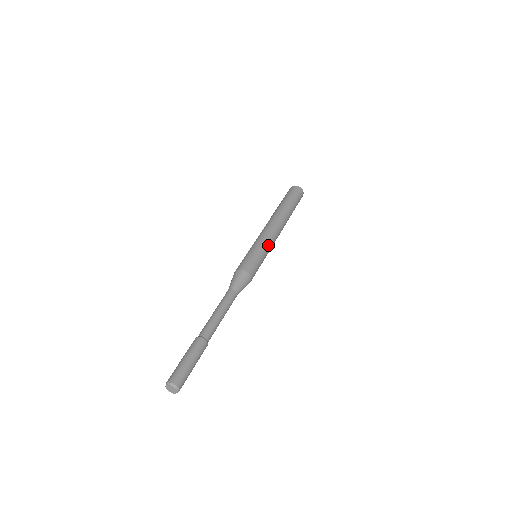
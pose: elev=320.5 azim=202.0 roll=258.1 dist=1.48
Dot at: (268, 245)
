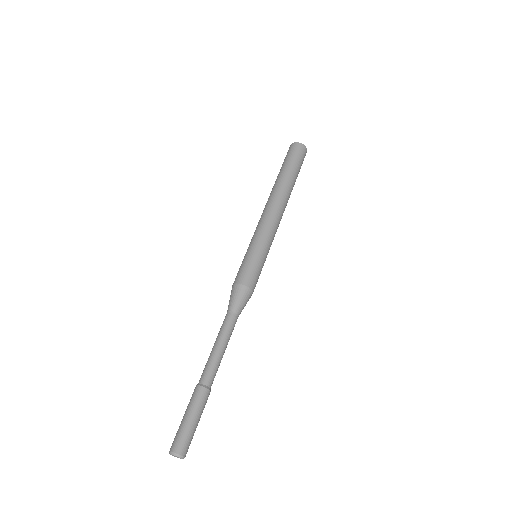
Dot at: (265, 238)
